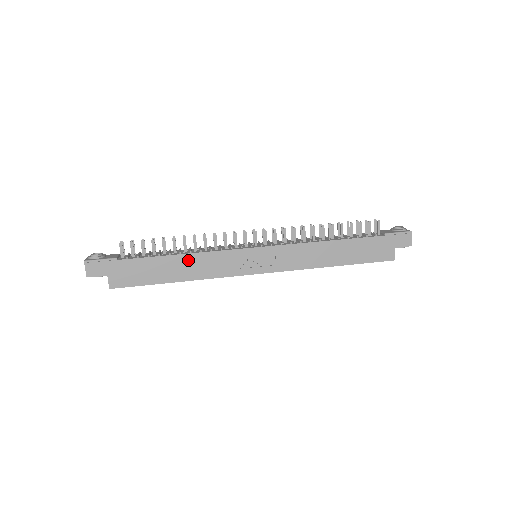
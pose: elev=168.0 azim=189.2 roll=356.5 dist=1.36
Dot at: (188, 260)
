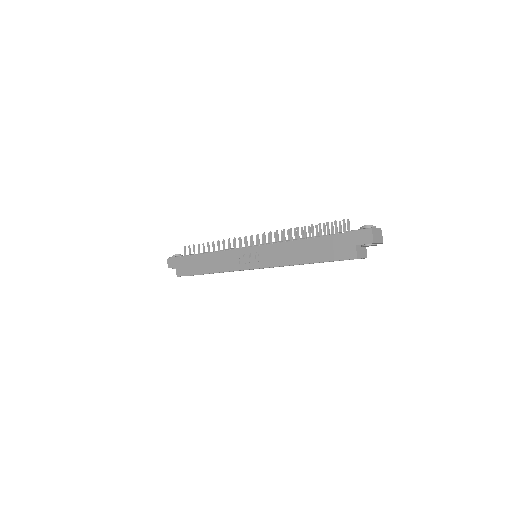
Dot at: (212, 257)
